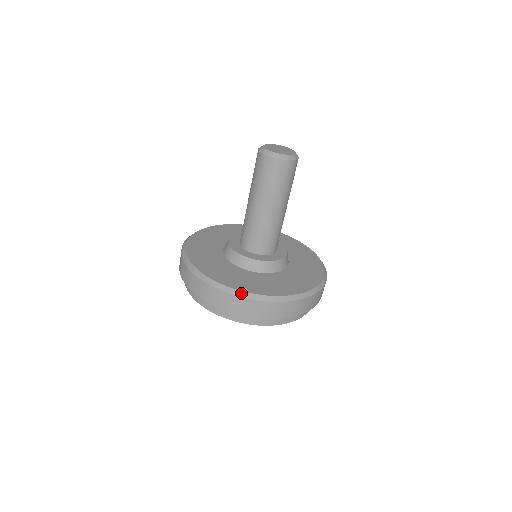
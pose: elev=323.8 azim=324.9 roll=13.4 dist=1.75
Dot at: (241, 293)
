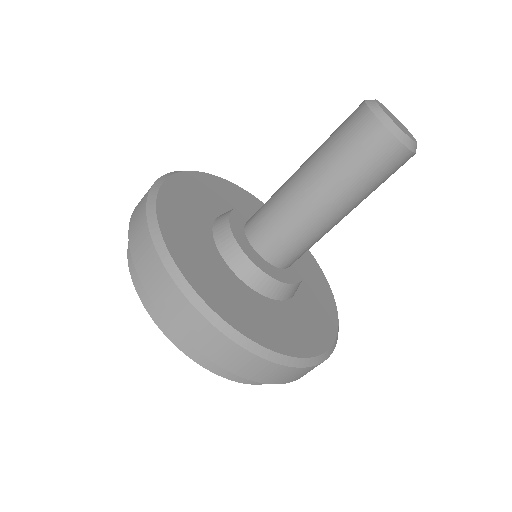
Dot at: (199, 301)
